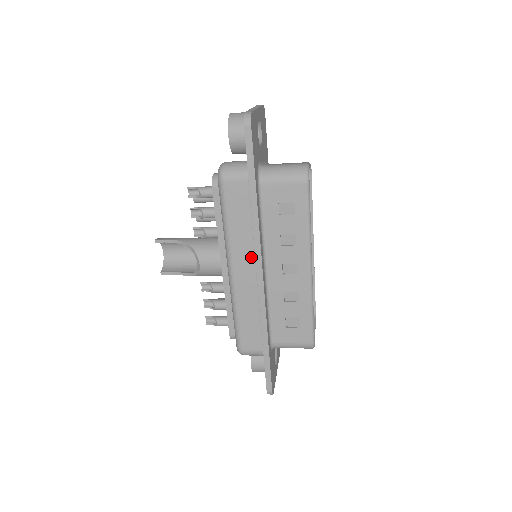
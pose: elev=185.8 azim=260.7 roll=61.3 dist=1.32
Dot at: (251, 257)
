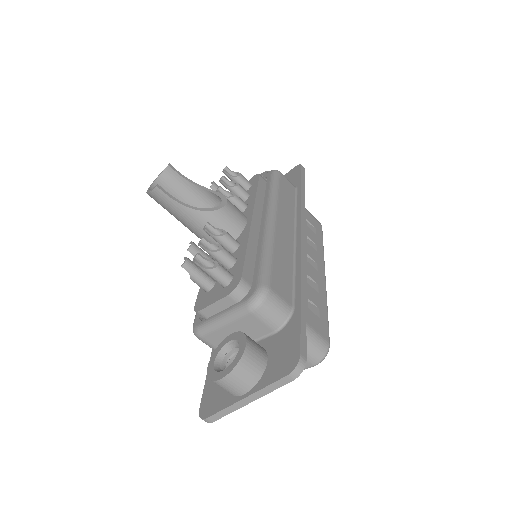
Dot at: (291, 224)
